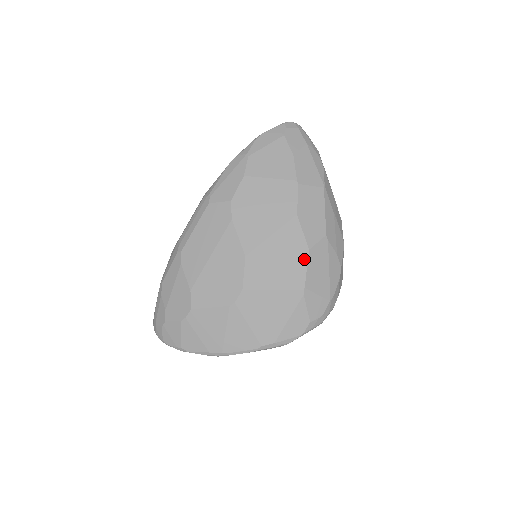
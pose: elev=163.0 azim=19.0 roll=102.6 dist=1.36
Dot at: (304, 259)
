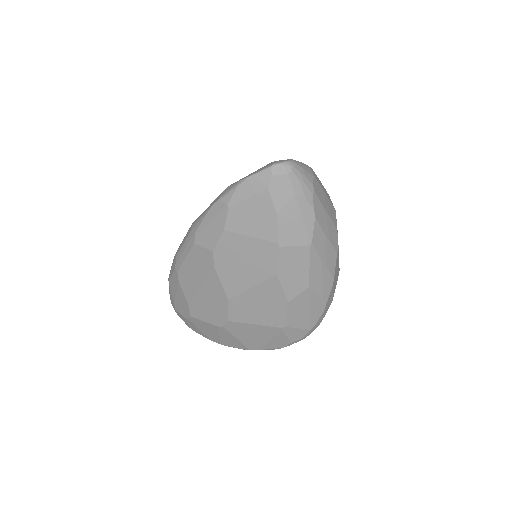
Dot at: (283, 308)
